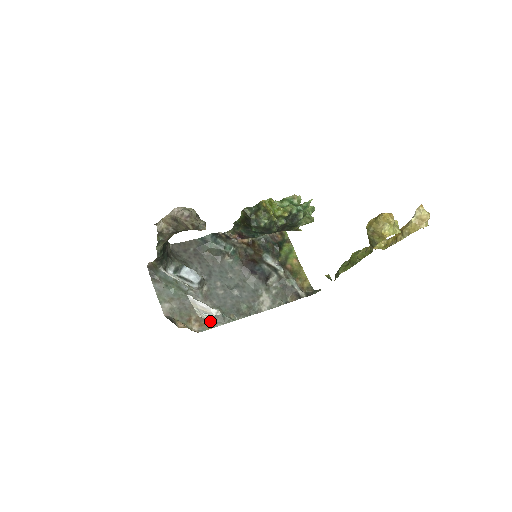
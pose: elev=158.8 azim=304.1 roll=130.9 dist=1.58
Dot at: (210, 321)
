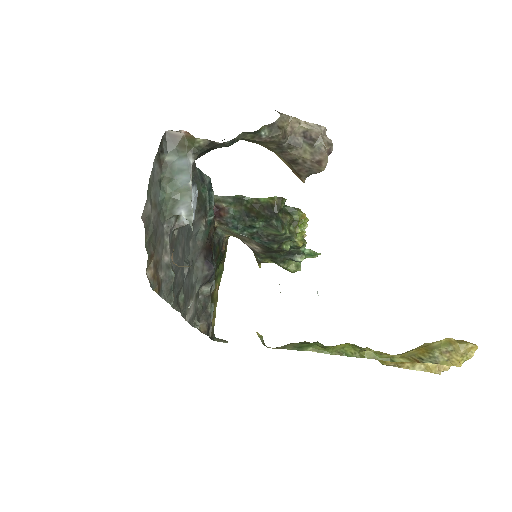
Dot at: (160, 281)
